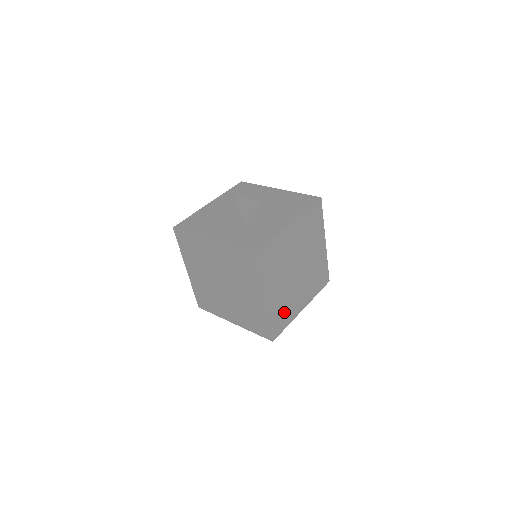
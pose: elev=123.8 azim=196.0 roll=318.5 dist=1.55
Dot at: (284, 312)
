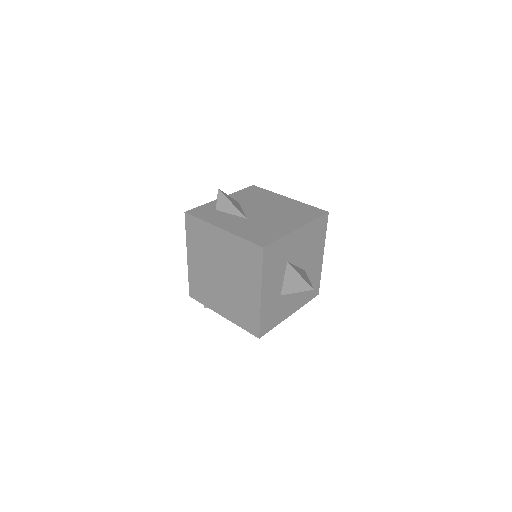
Dot at: occluded
